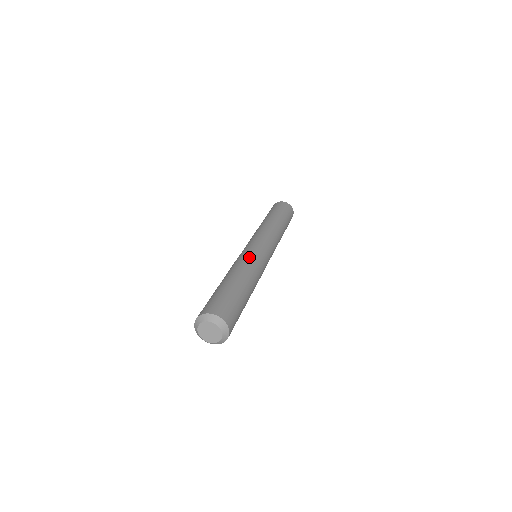
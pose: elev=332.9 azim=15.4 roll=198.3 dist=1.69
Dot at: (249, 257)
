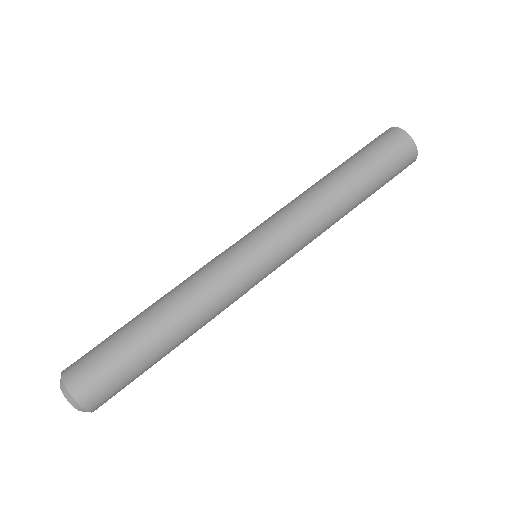
Dot at: (220, 289)
